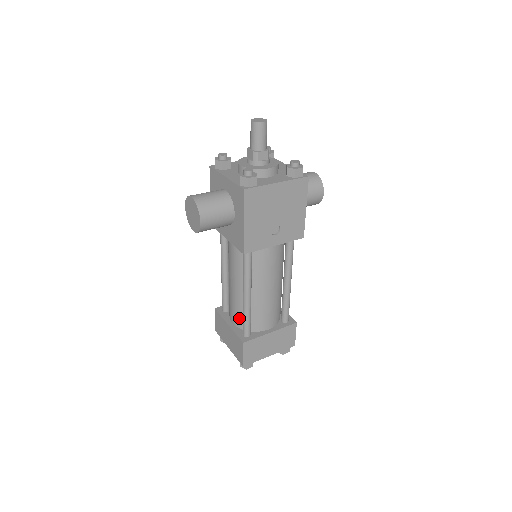
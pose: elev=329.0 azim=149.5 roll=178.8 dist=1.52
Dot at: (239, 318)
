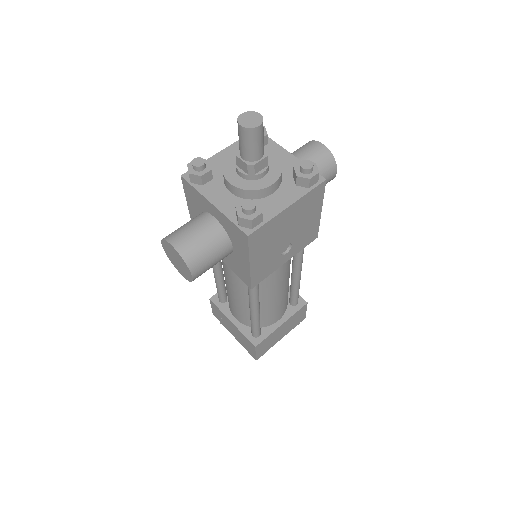
Dot at: (244, 319)
